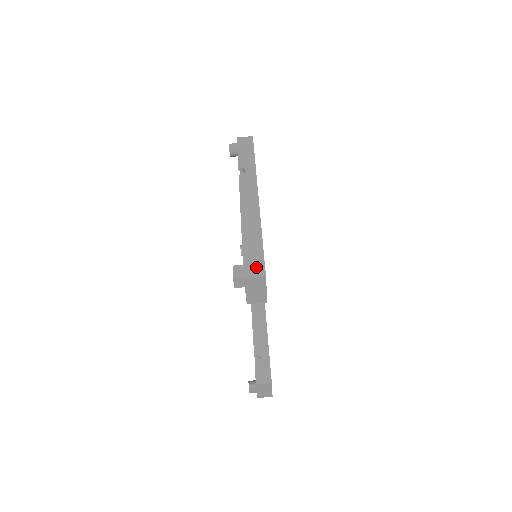
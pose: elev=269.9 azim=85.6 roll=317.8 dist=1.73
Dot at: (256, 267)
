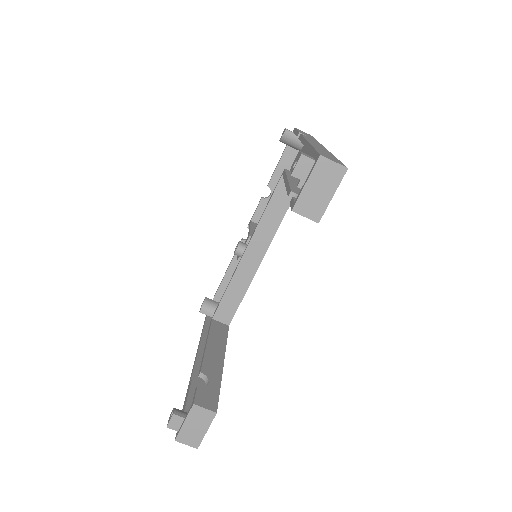
Dot at: (334, 160)
